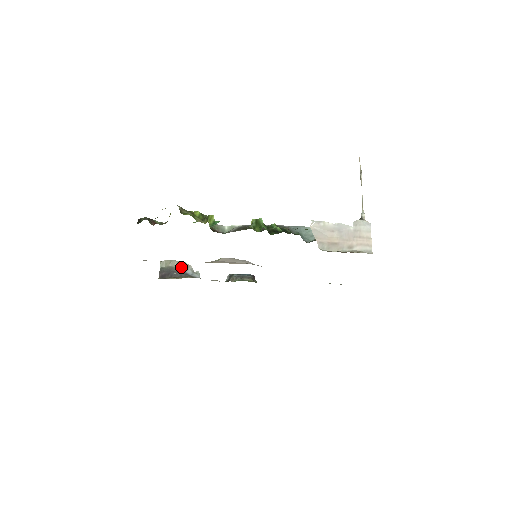
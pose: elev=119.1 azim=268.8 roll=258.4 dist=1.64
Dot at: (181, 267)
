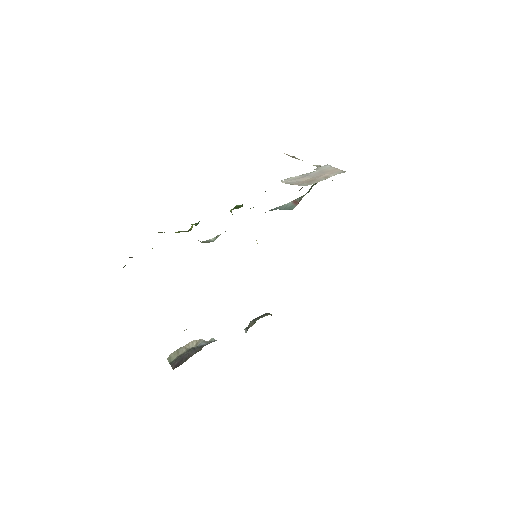
Dot at: (192, 348)
